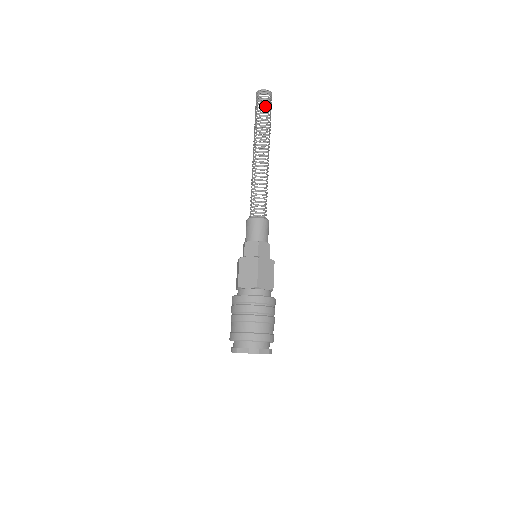
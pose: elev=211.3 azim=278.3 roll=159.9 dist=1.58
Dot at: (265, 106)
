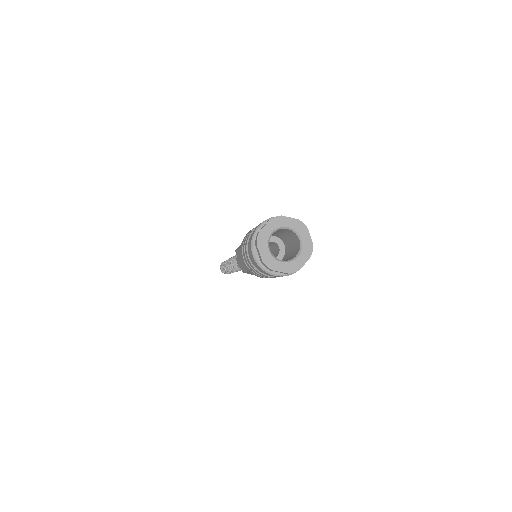
Dot at: occluded
